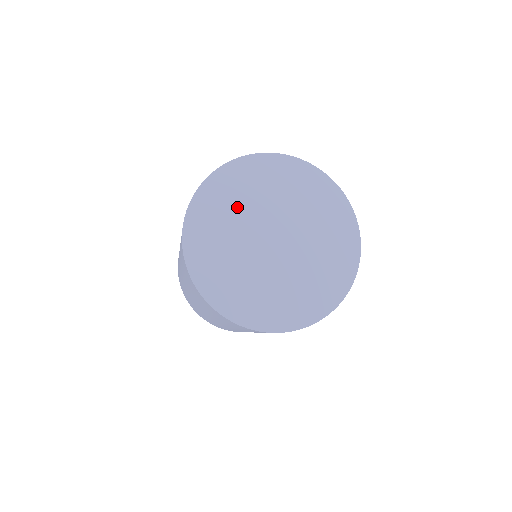
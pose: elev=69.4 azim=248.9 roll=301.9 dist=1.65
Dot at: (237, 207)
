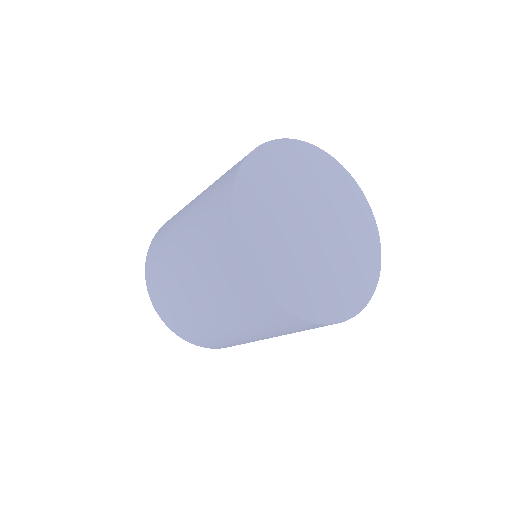
Dot at: (277, 192)
